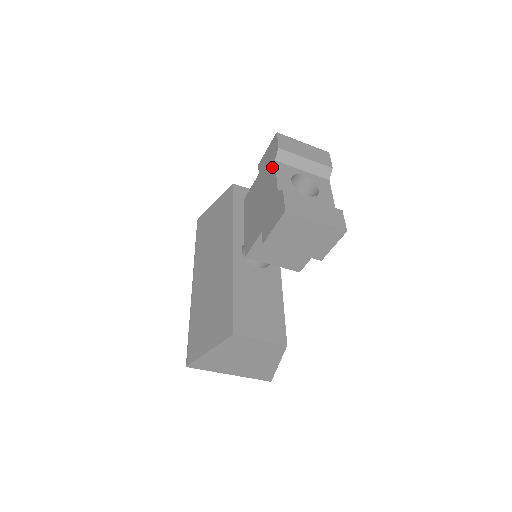
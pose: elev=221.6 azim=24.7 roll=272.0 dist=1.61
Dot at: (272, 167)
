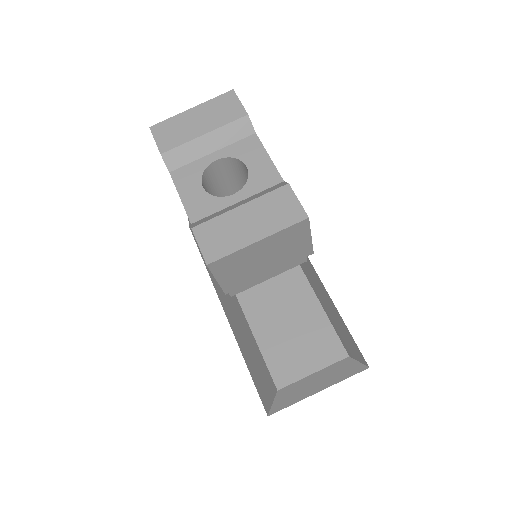
Dot at: occluded
